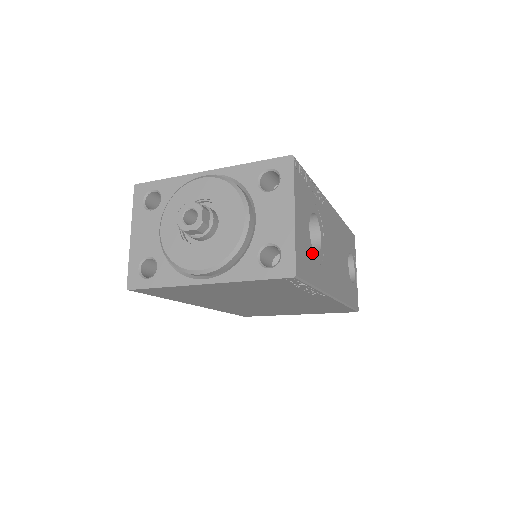
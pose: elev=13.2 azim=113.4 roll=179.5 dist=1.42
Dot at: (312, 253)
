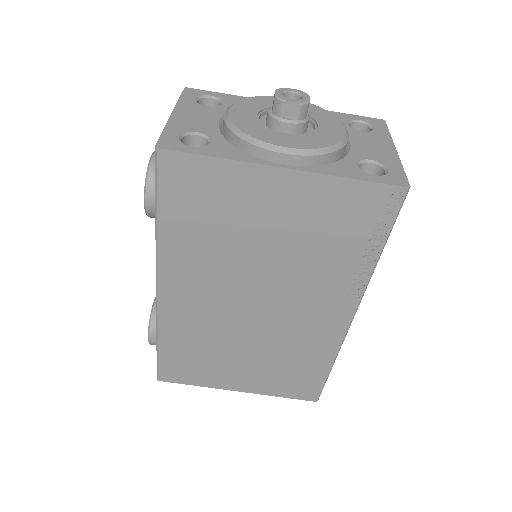
Dot at: occluded
